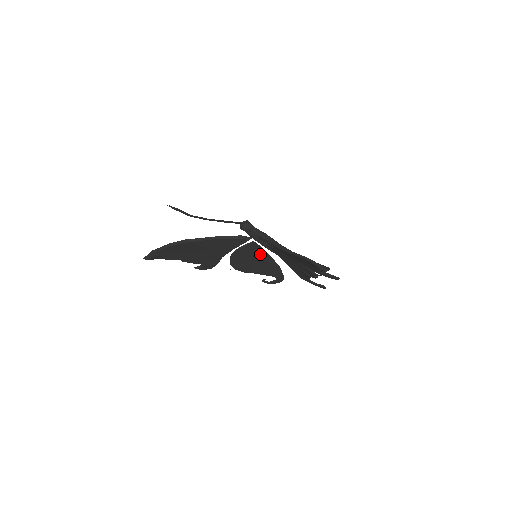
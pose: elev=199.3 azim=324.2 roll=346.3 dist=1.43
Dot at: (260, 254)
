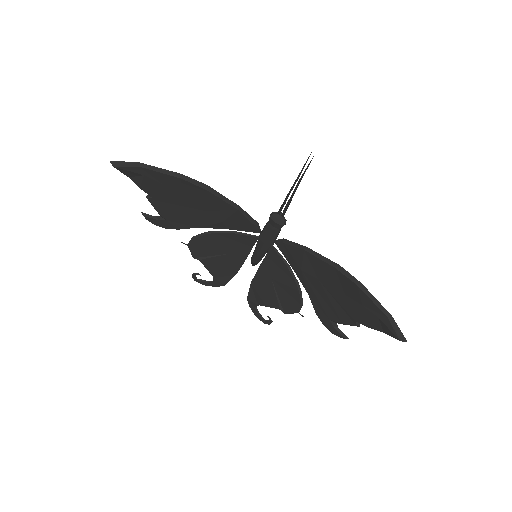
Dot at: (241, 251)
